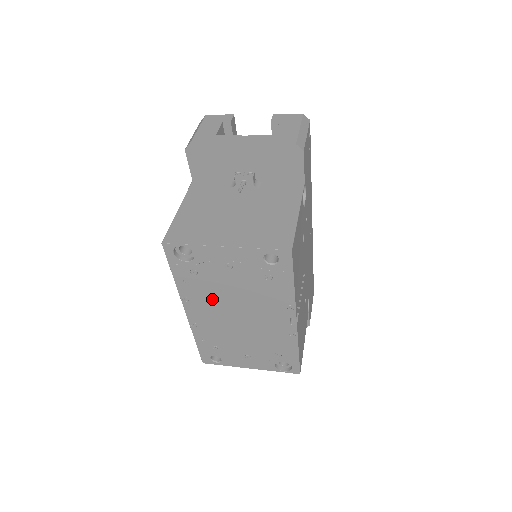
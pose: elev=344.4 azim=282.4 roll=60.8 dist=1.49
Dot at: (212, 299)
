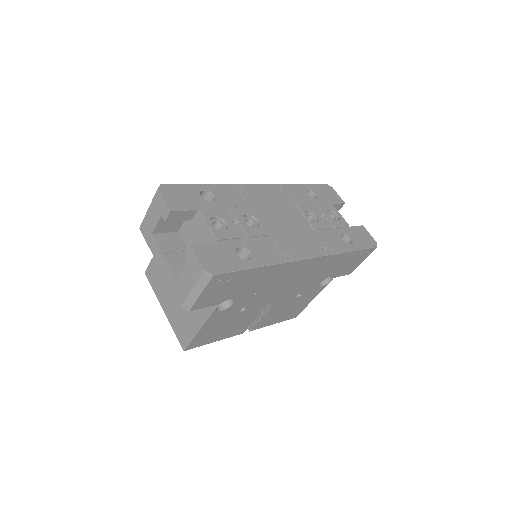
Dot at: occluded
